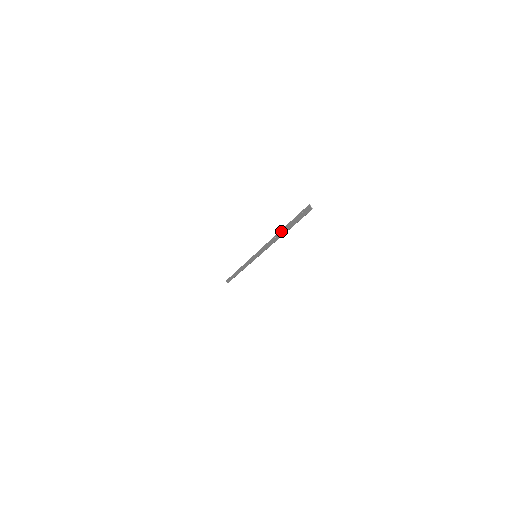
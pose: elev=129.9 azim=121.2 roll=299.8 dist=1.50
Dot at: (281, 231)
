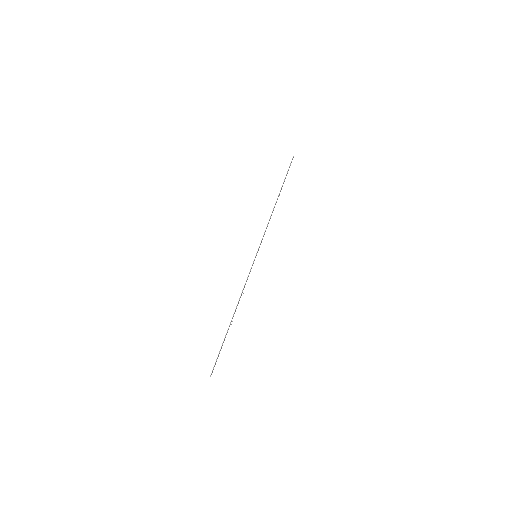
Dot at: (231, 321)
